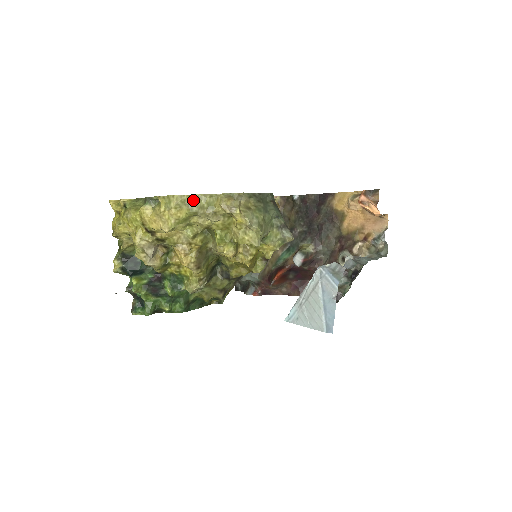
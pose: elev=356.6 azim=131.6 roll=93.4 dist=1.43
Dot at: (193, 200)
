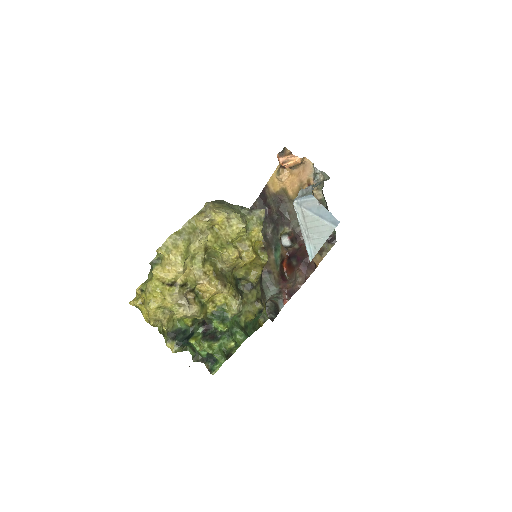
Dot at: (180, 234)
